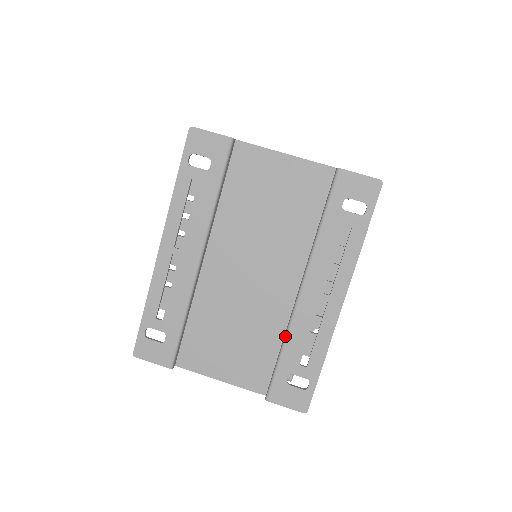
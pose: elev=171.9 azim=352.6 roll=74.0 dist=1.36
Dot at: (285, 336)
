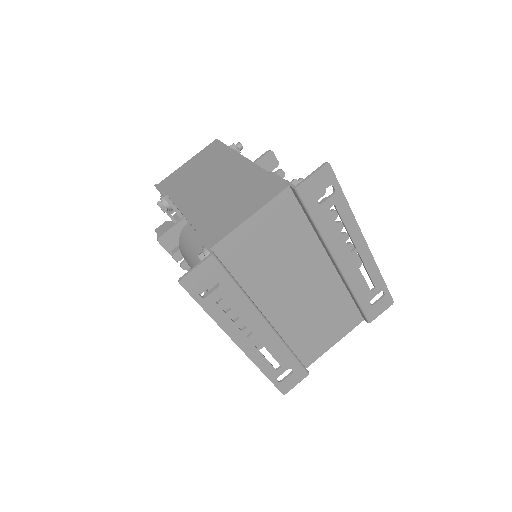
Dot at: (351, 291)
